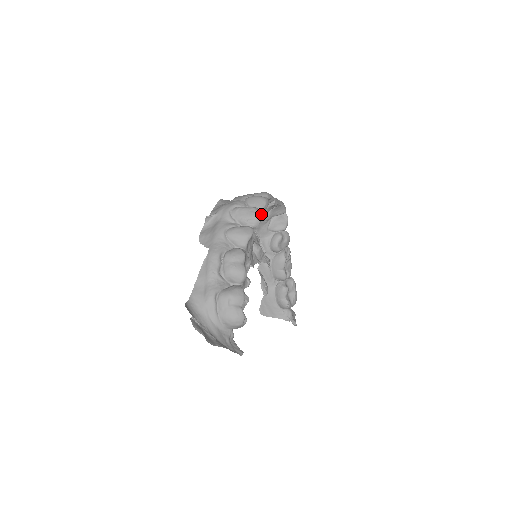
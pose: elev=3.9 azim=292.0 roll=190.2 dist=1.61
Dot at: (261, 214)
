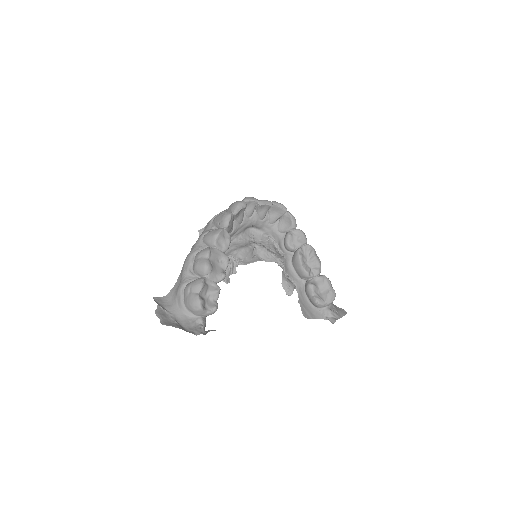
Dot at: (230, 215)
